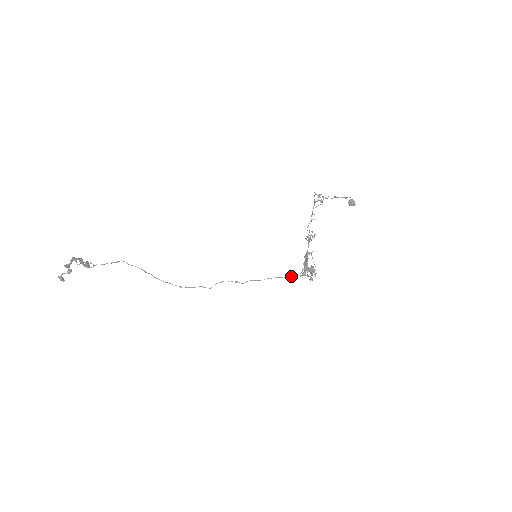
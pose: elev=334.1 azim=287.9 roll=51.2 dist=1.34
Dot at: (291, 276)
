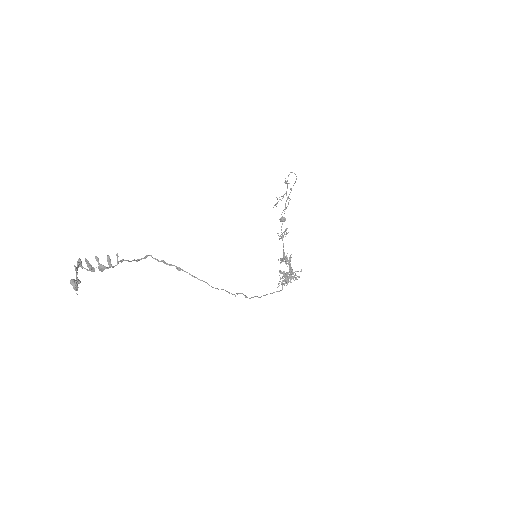
Dot at: occluded
